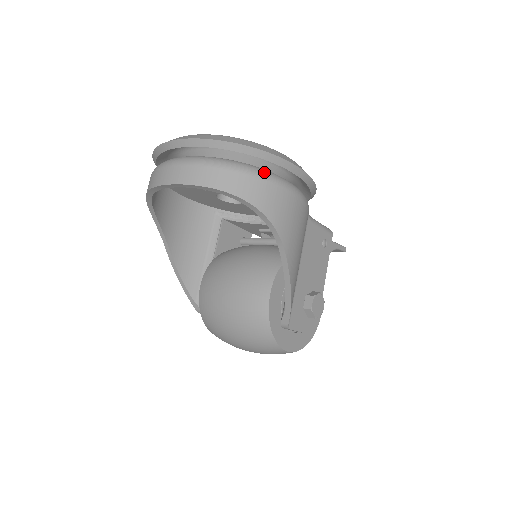
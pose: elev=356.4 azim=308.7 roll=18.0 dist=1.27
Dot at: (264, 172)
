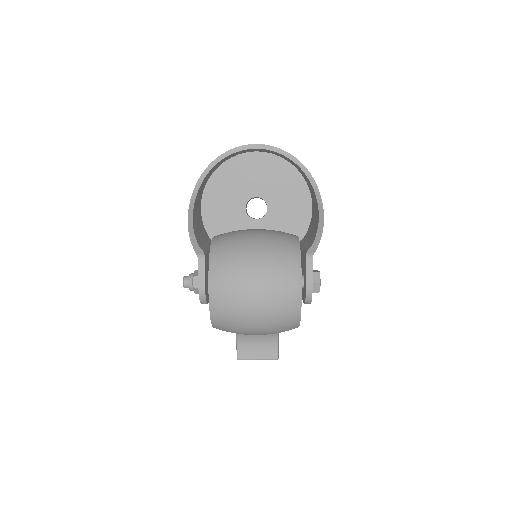
Dot at: occluded
